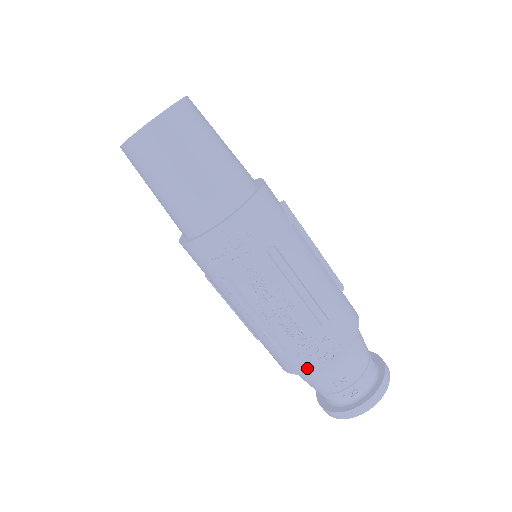
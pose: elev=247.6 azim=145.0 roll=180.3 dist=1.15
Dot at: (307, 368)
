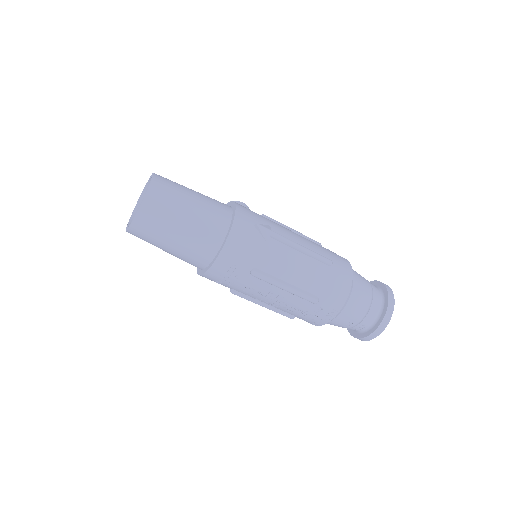
Dot at: (316, 324)
